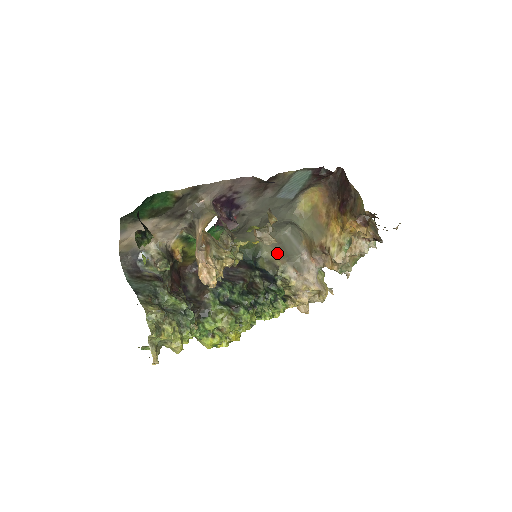
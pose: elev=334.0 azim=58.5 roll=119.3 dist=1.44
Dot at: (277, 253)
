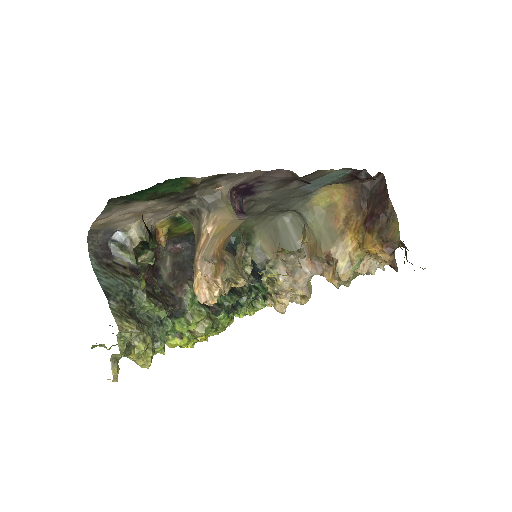
Dot at: (270, 243)
